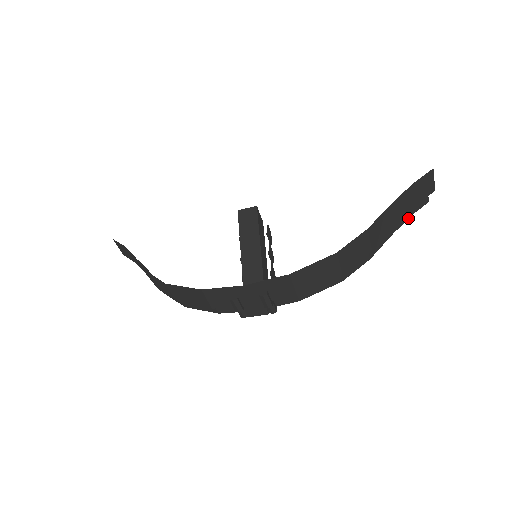
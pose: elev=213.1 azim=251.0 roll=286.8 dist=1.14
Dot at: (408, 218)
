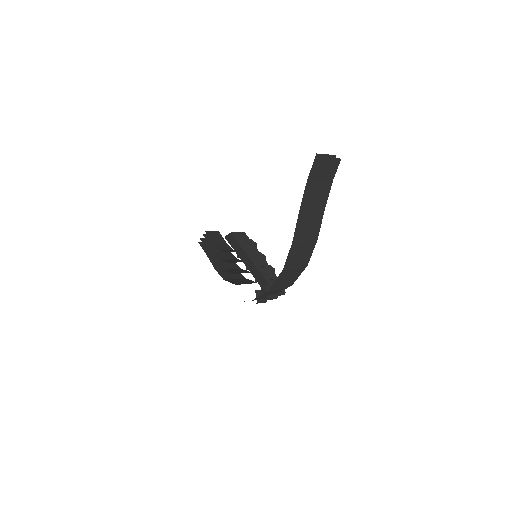
Dot at: (331, 185)
